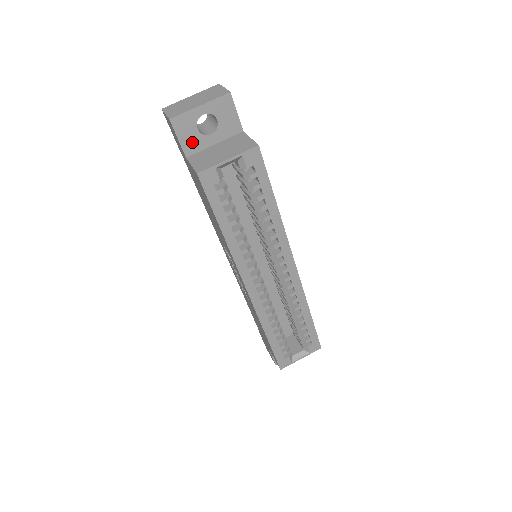
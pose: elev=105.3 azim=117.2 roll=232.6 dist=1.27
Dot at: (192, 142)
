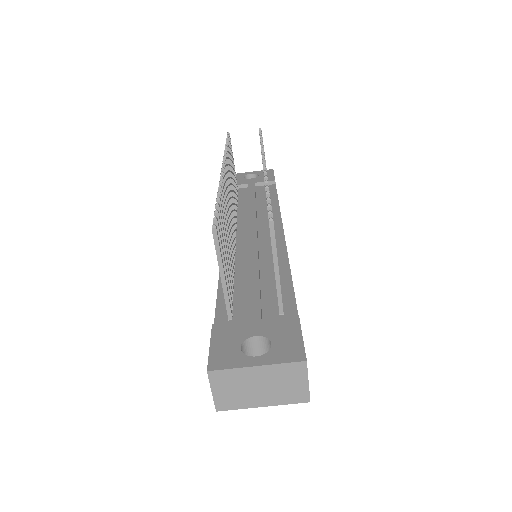
Dot at: occluded
